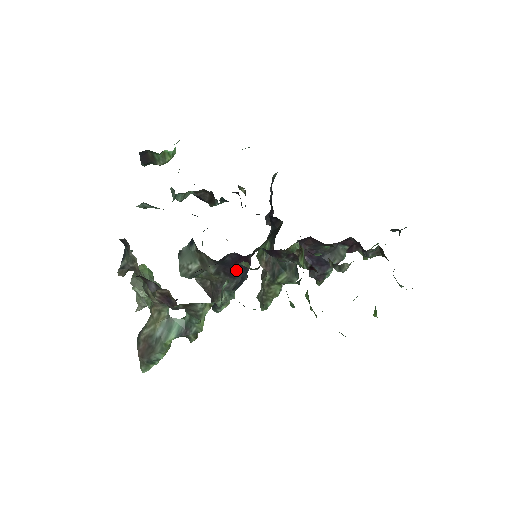
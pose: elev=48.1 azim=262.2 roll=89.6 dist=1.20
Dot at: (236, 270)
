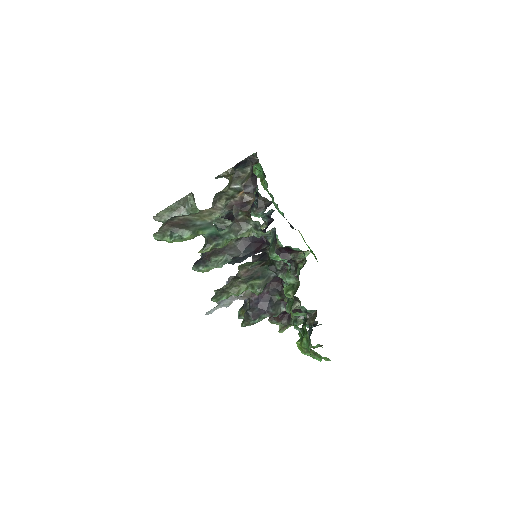
Dot at: (249, 247)
